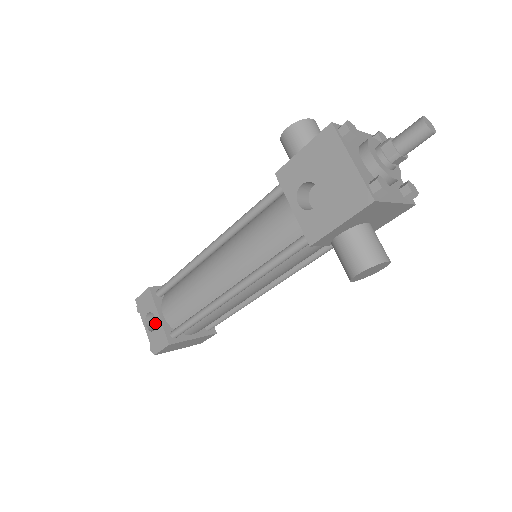
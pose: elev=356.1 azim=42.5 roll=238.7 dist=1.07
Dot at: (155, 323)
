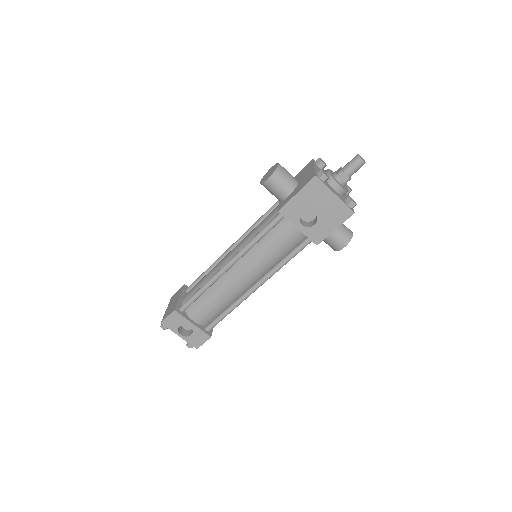
Dot at: (182, 329)
